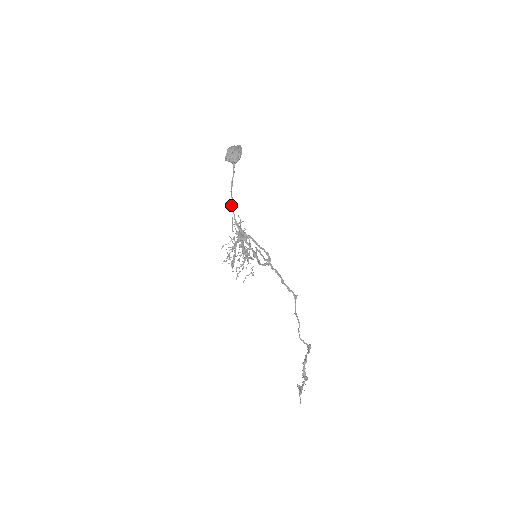
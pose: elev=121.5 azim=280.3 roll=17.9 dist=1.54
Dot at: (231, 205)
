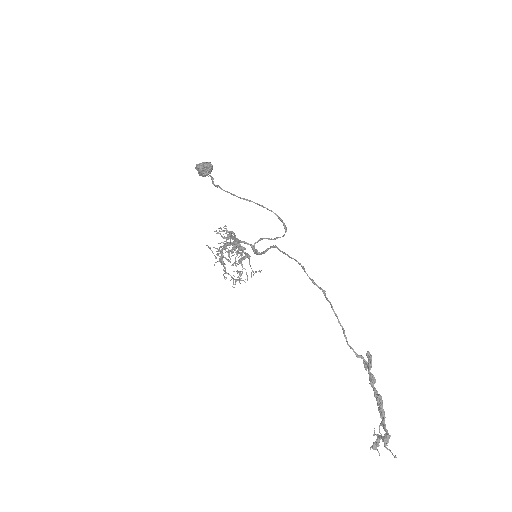
Dot at: (219, 186)
